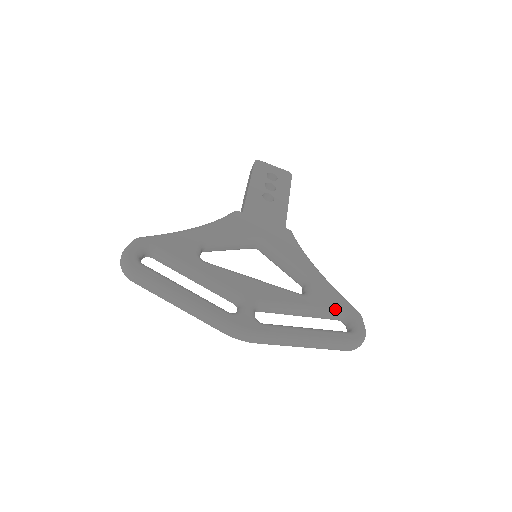
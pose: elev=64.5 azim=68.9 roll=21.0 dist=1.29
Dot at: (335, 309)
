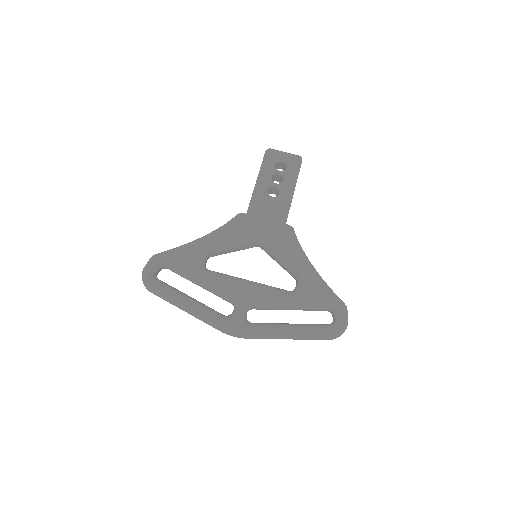
Dot at: (320, 304)
